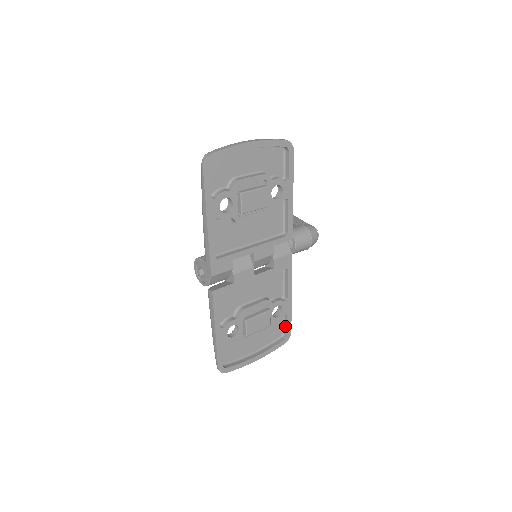
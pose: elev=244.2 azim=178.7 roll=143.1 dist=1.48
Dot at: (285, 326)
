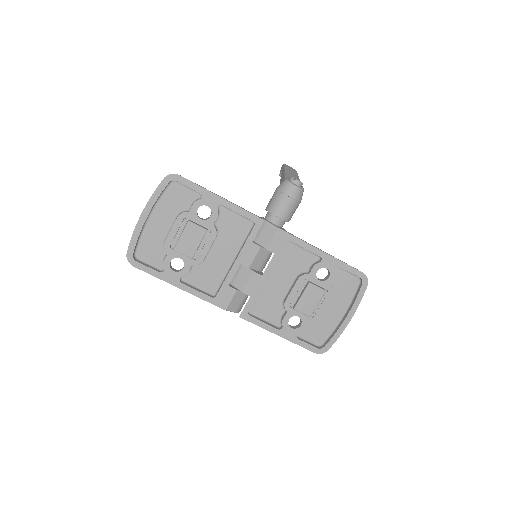
Dot at: (351, 273)
